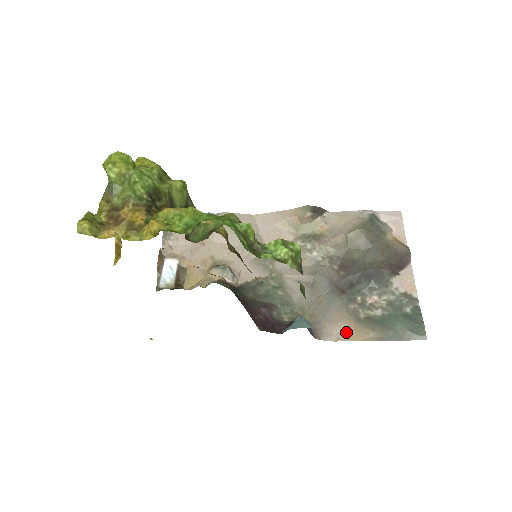
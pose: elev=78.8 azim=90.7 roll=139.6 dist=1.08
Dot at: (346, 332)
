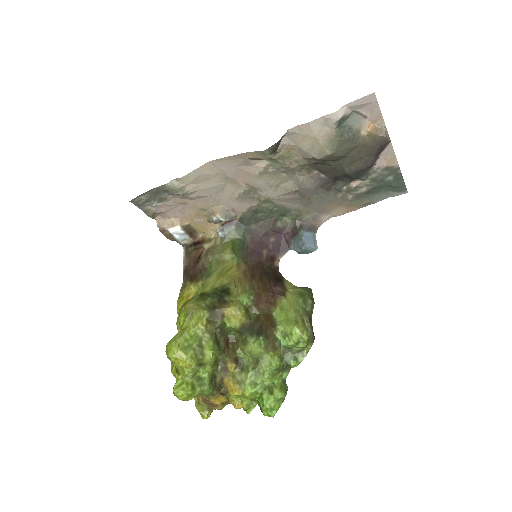
Dot at: (339, 211)
